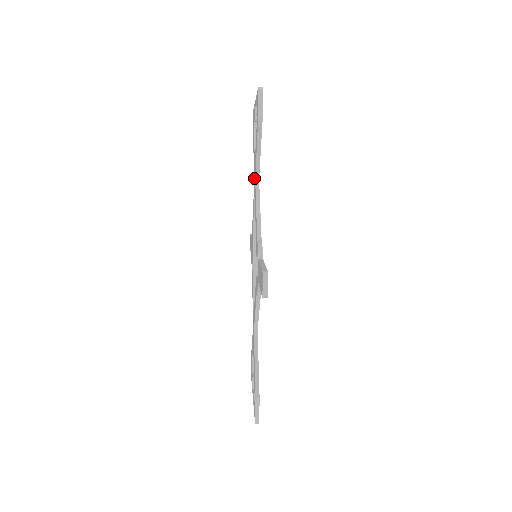
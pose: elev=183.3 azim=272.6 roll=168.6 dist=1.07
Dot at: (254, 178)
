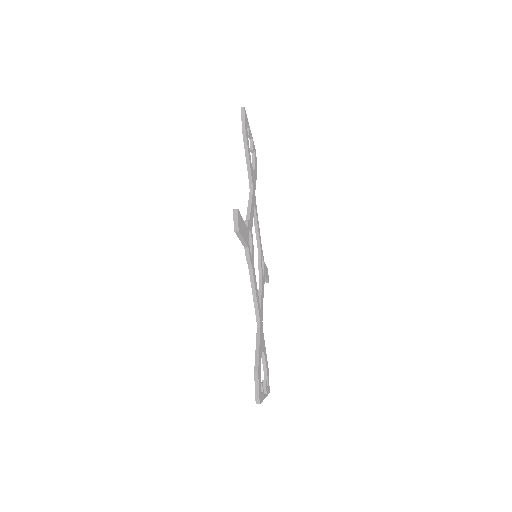
Dot at: occluded
